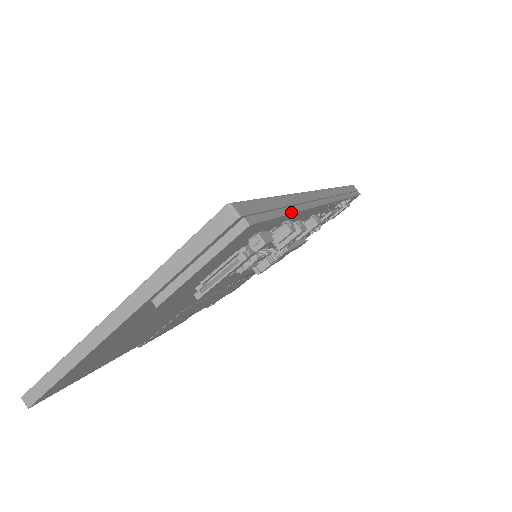
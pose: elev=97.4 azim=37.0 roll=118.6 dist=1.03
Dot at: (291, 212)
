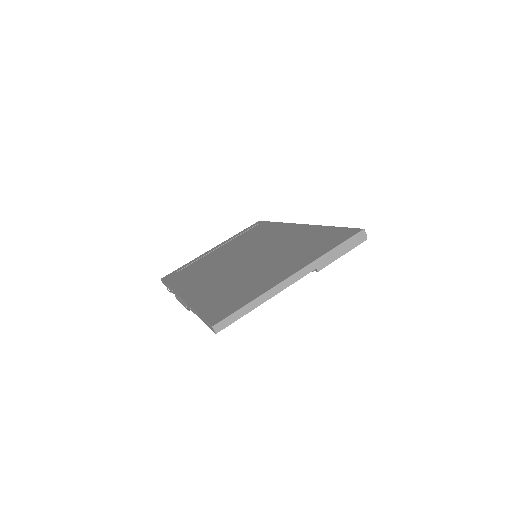
Dot at: occluded
